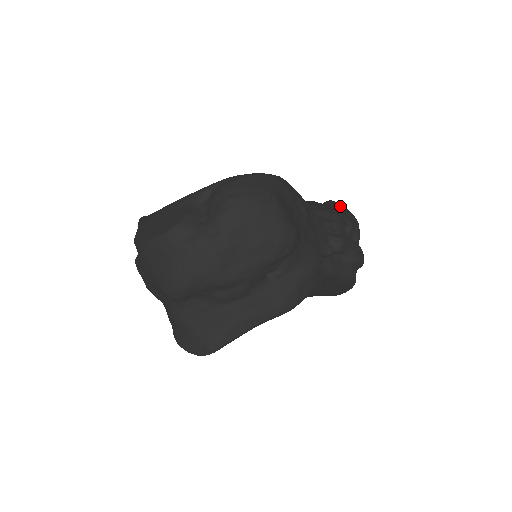
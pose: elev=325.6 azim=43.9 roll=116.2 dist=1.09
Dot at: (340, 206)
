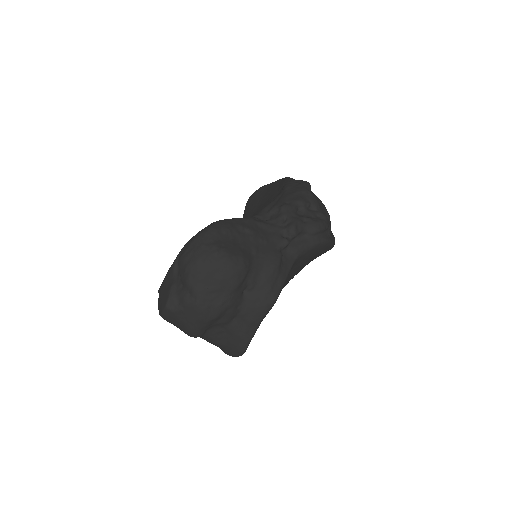
Dot at: (294, 185)
